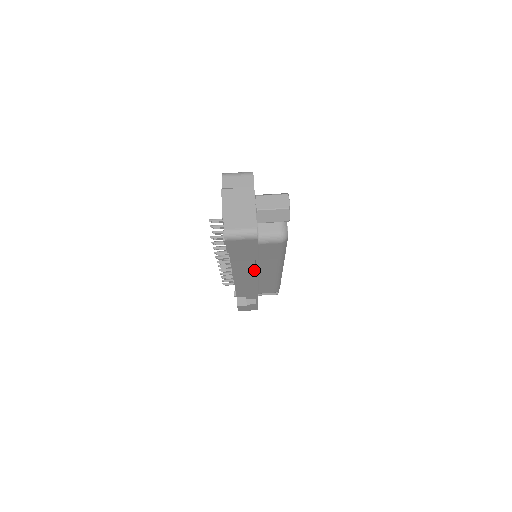
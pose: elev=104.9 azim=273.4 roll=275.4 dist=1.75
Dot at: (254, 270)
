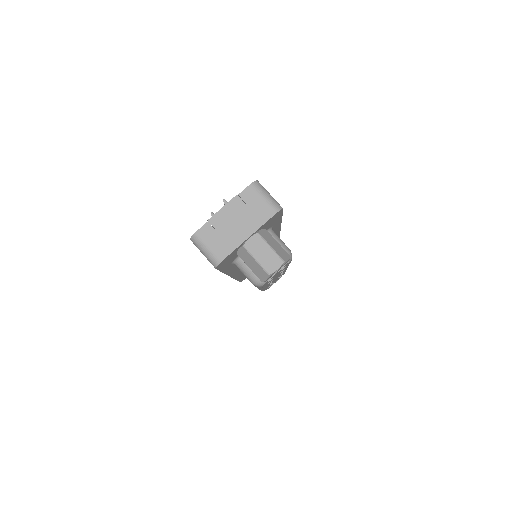
Dot at: occluded
